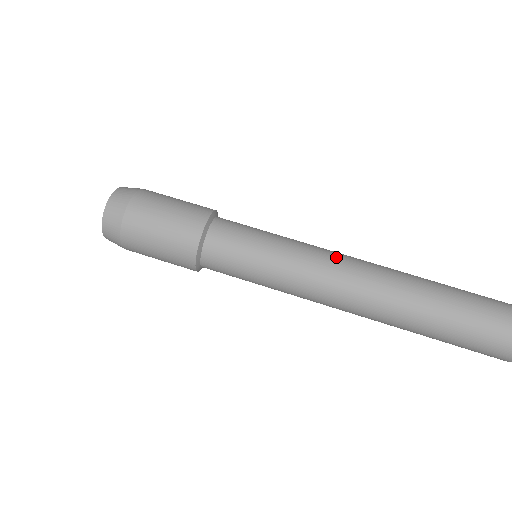
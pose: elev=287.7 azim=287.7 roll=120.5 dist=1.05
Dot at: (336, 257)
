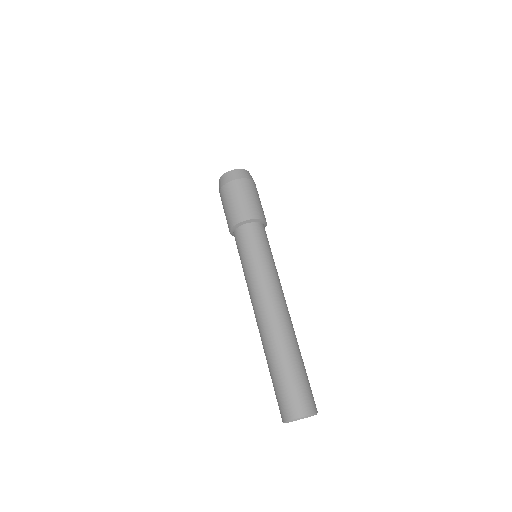
Dot at: occluded
